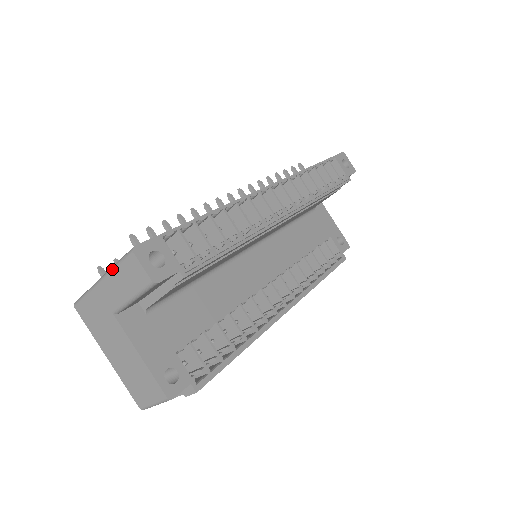
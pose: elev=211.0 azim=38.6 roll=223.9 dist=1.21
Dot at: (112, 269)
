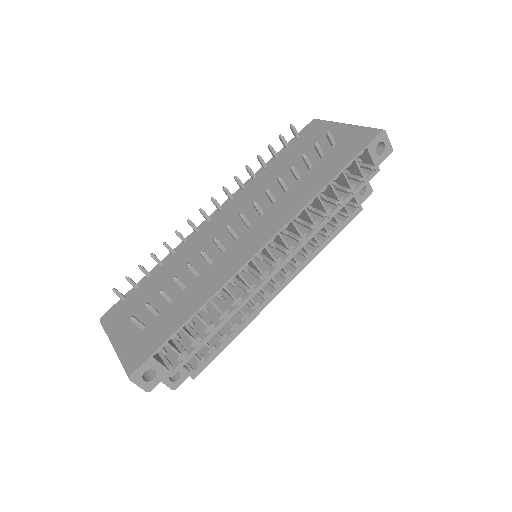
Dot at: (119, 359)
